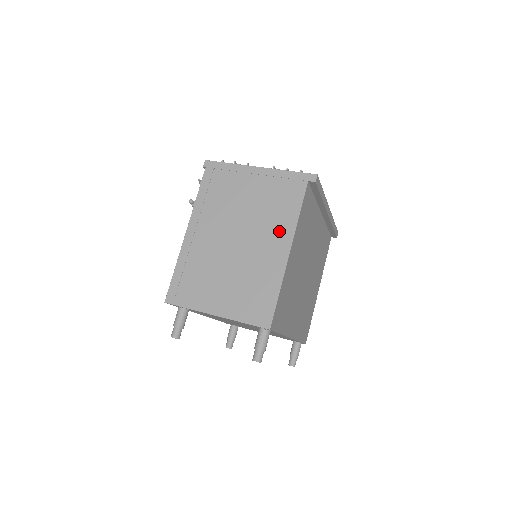
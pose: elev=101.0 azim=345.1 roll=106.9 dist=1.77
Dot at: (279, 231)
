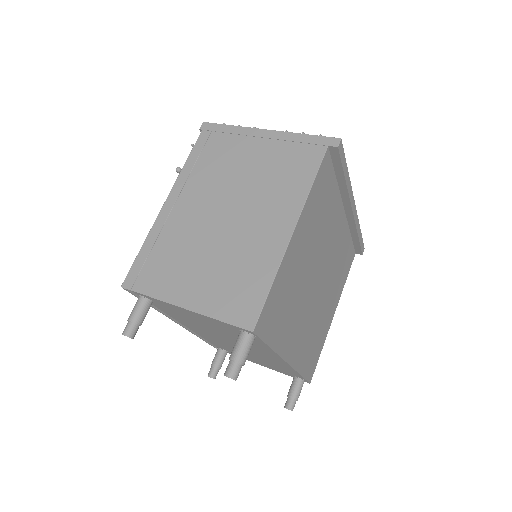
Dot at: (283, 204)
